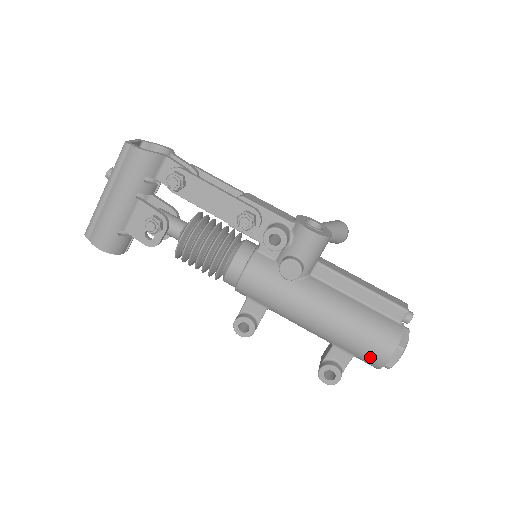
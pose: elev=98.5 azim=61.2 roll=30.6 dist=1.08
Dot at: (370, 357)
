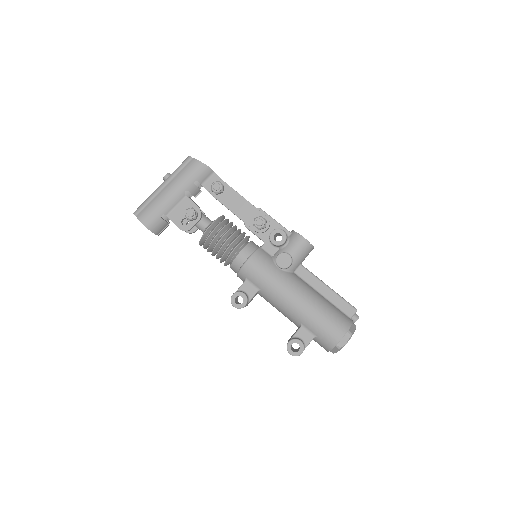
Dot at: (327, 336)
